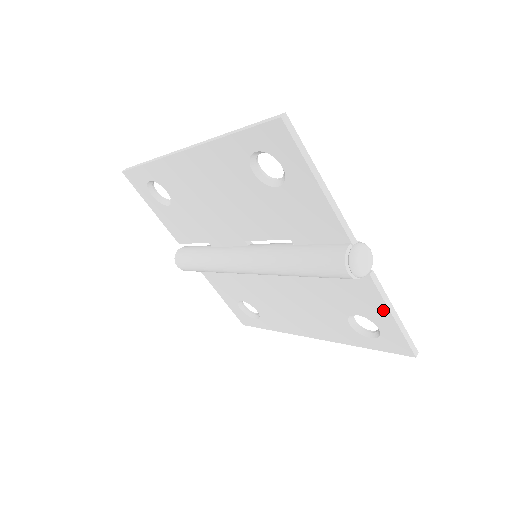
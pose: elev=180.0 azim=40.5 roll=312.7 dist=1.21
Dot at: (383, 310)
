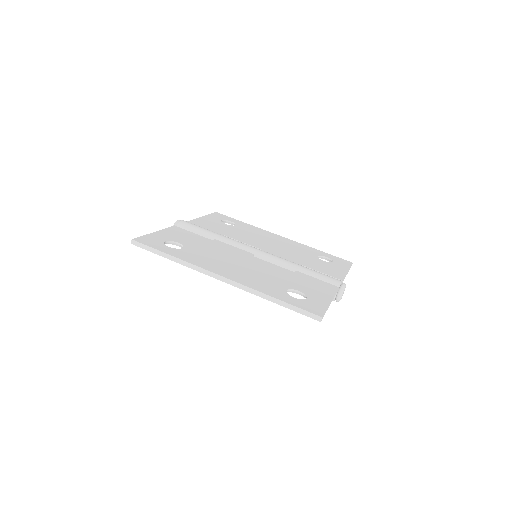
Dot at: occluded
